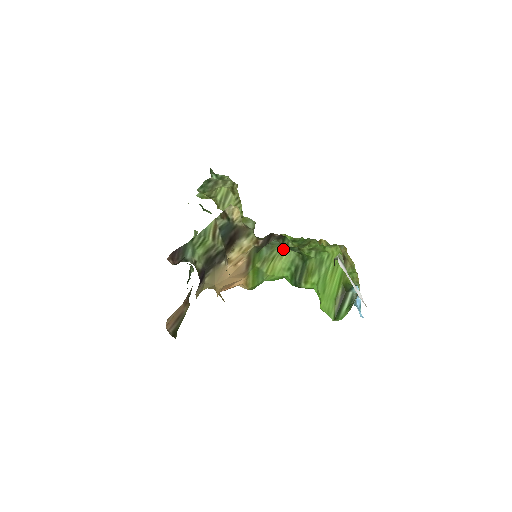
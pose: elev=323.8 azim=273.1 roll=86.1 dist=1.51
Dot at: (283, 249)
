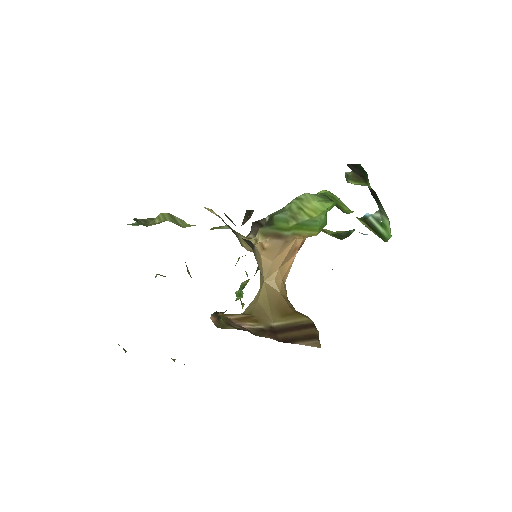
Dot at: (298, 198)
